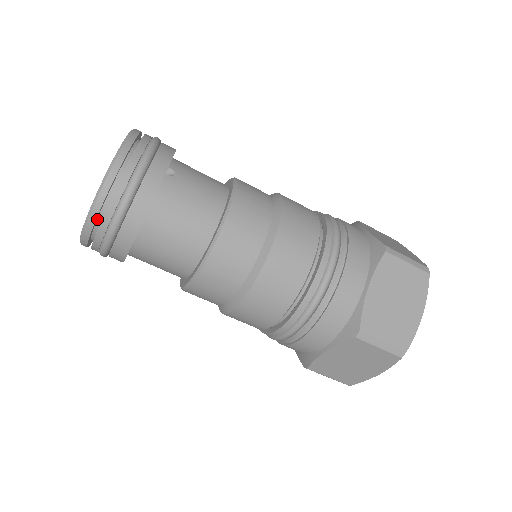
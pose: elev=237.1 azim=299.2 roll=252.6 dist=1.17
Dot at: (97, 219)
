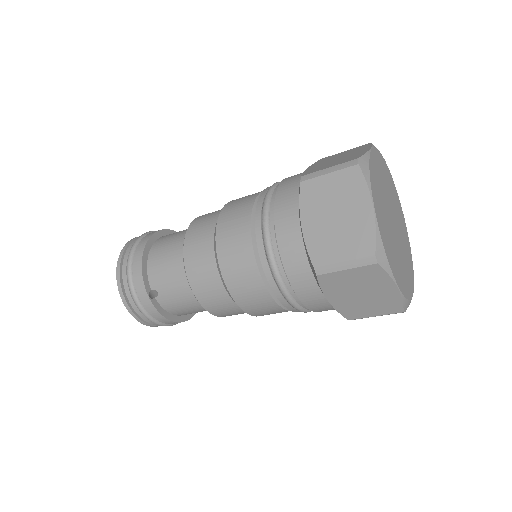
Dot at: occluded
